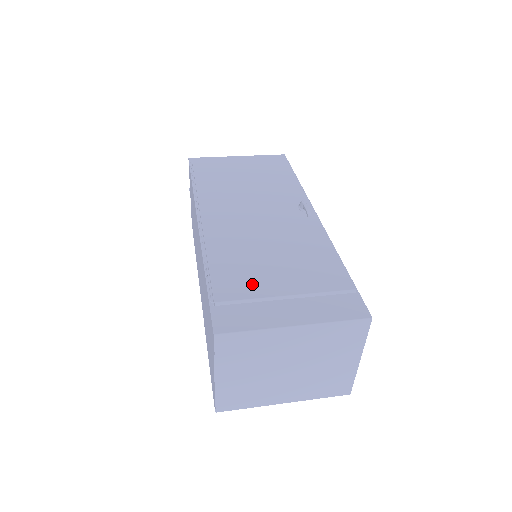
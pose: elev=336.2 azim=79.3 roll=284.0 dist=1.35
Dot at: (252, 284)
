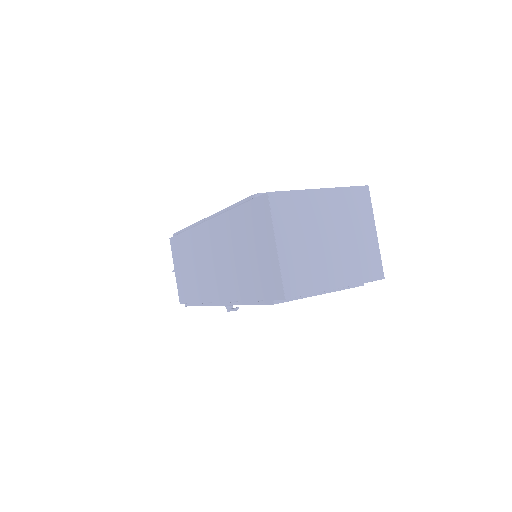
Dot at: occluded
